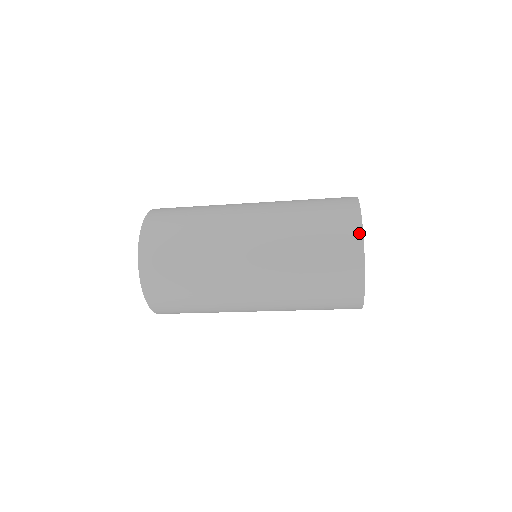
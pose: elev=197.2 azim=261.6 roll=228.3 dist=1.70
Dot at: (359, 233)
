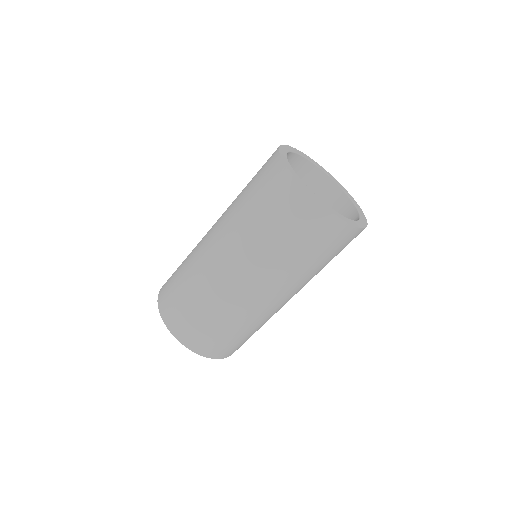
Dot at: (300, 189)
